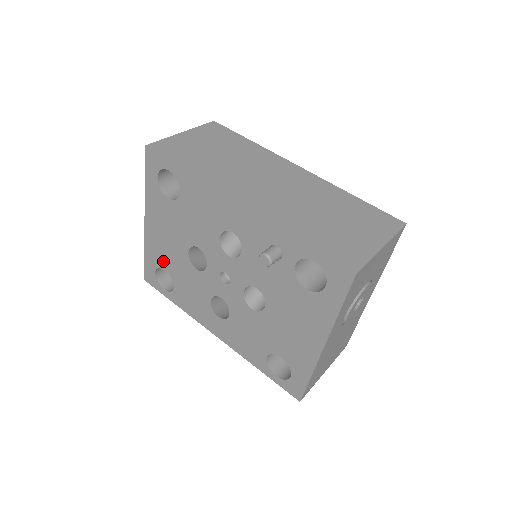
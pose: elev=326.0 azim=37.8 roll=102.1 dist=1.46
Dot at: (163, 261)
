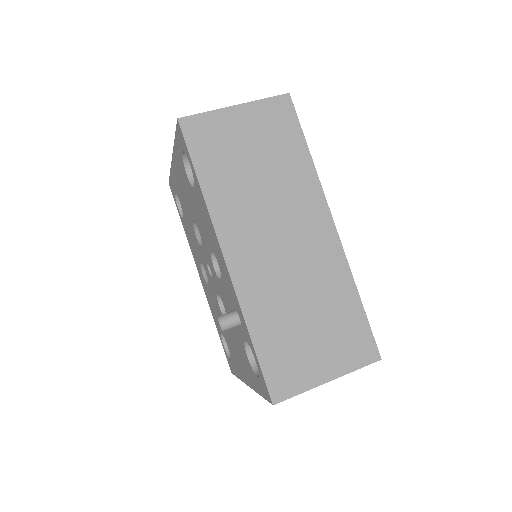
Dot at: (179, 196)
